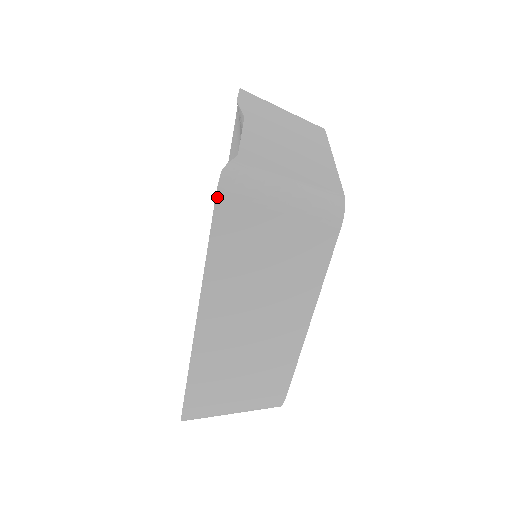
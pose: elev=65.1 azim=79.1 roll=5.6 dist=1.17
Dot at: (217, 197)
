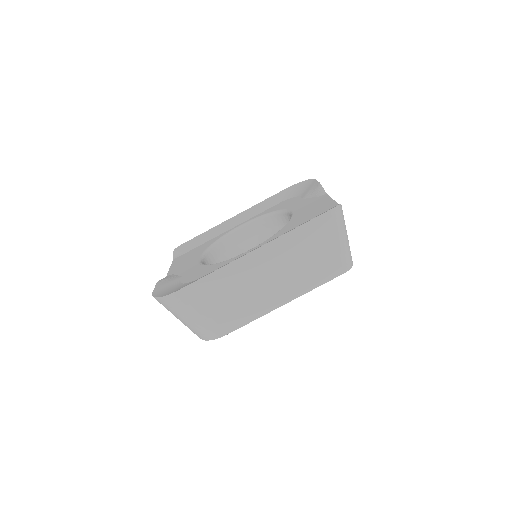
Dot at: (329, 211)
